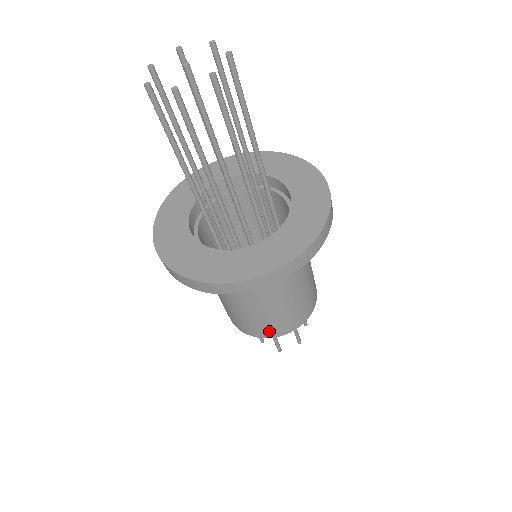
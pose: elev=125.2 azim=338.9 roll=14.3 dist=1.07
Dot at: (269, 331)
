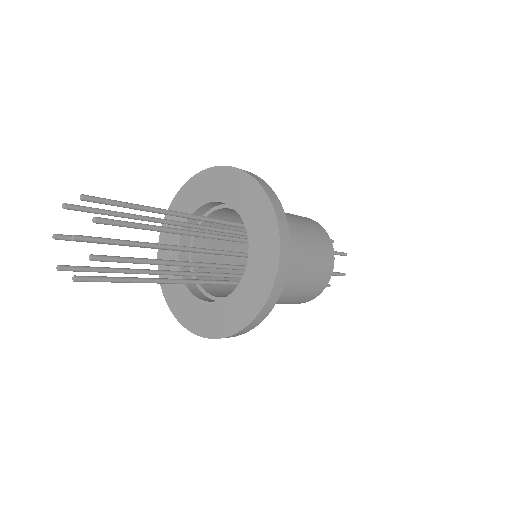
Dot at: (324, 276)
